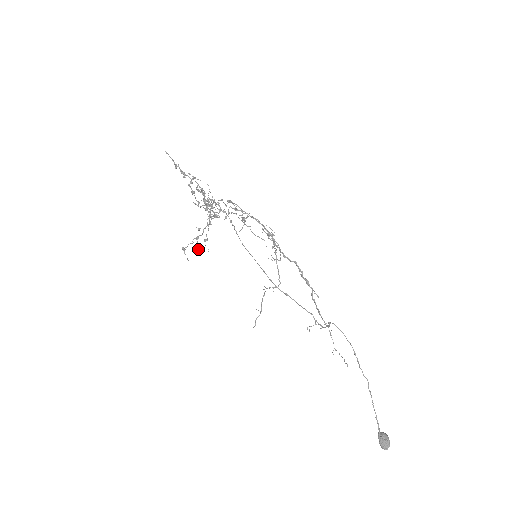
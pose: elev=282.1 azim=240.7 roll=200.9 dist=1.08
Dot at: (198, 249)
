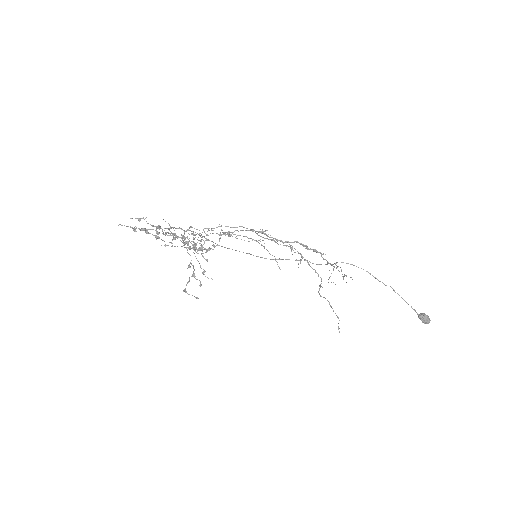
Dot at: (200, 283)
